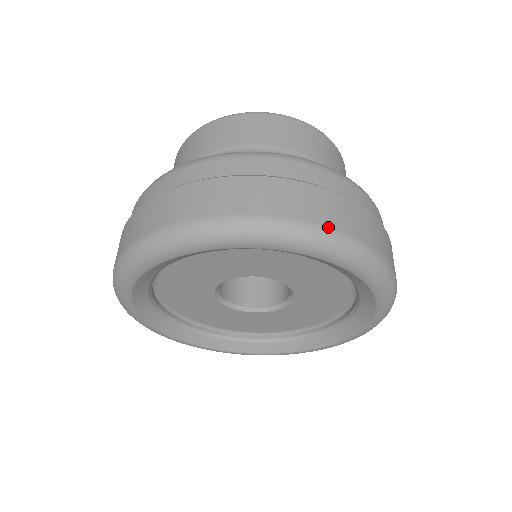
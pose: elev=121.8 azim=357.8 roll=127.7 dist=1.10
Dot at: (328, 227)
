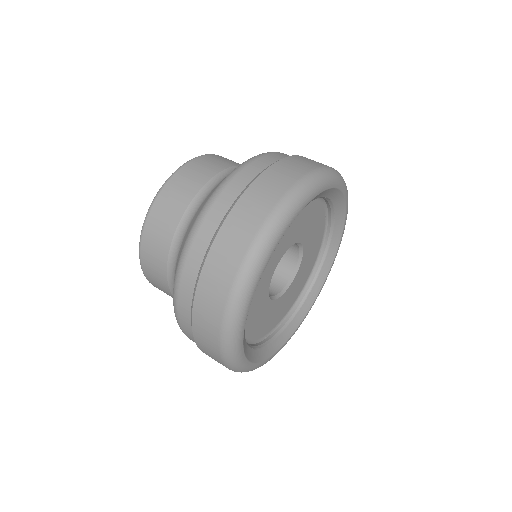
Dot at: occluded
